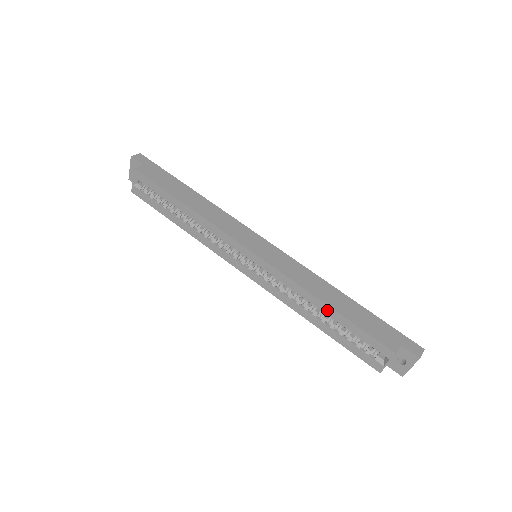
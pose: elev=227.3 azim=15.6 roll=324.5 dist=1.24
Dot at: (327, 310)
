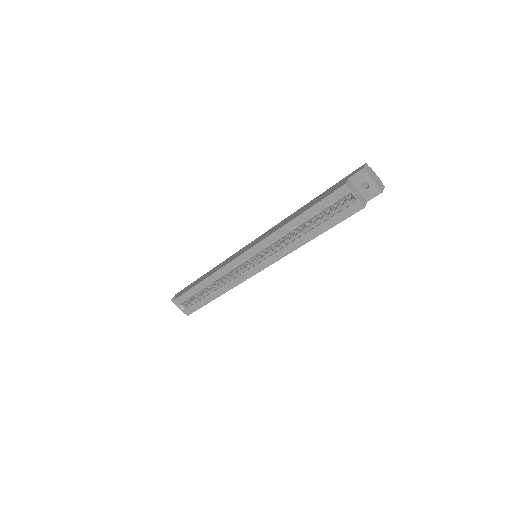
Dot at: (298, 221)
